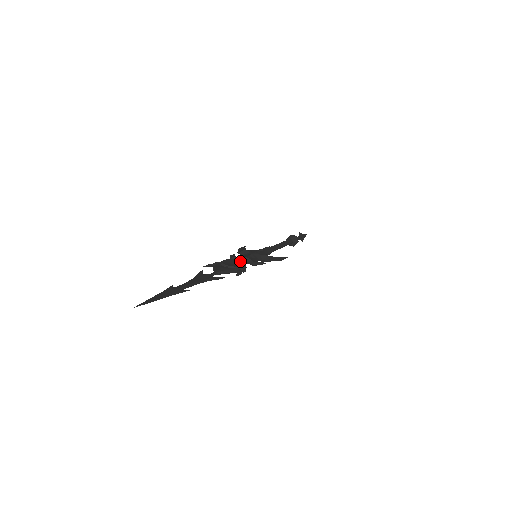
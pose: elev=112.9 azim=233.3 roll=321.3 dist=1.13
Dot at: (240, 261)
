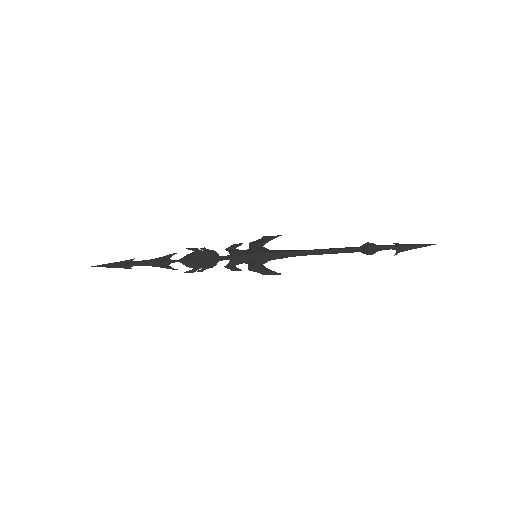
Dot at: (218, 258)
